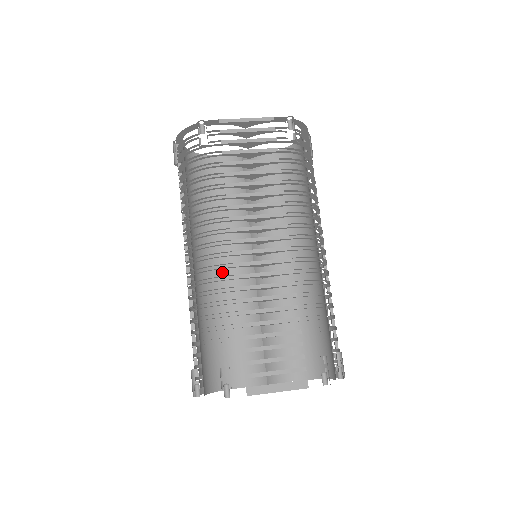
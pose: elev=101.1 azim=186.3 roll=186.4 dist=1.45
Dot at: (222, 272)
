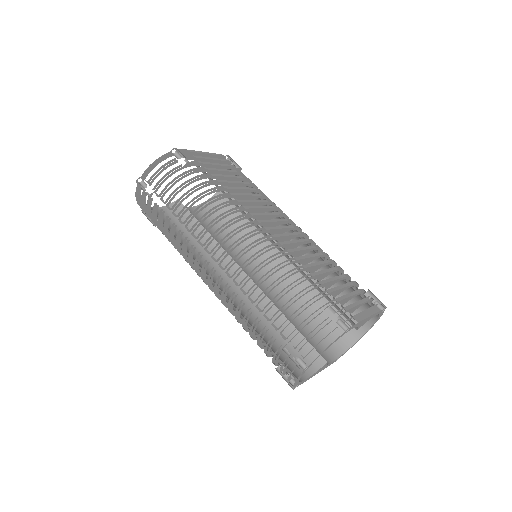
Dot at: occluded
